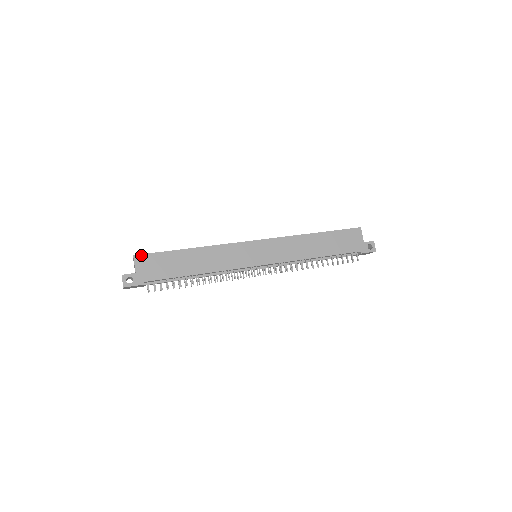
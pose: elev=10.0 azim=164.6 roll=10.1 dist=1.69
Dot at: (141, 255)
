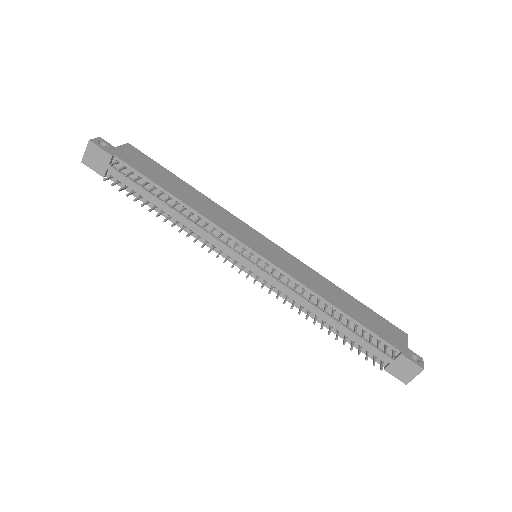
Dot at: (136, 148)
